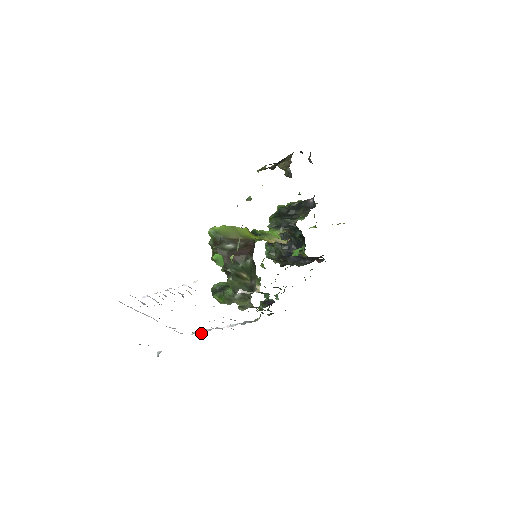
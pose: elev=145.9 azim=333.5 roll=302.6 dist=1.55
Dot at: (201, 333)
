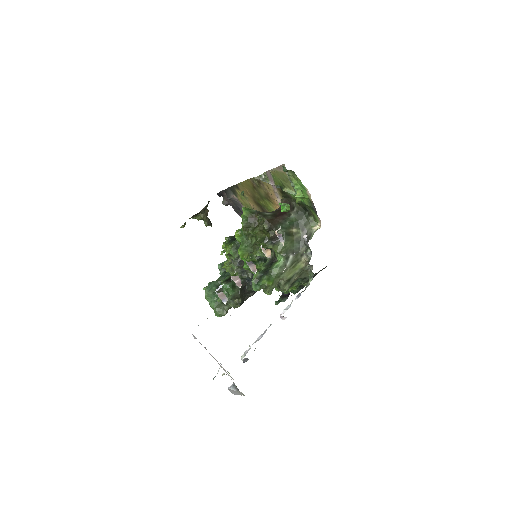
Dot at: occluded
